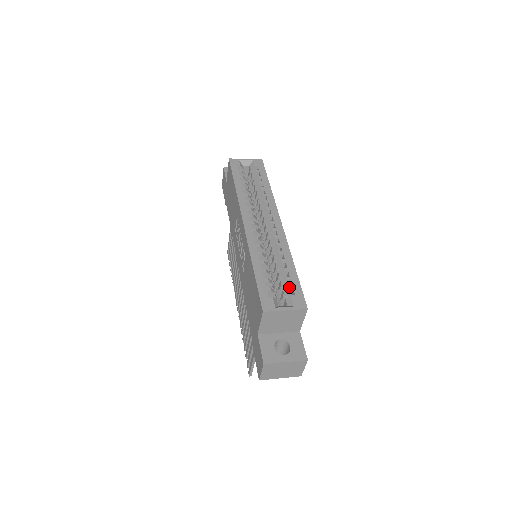
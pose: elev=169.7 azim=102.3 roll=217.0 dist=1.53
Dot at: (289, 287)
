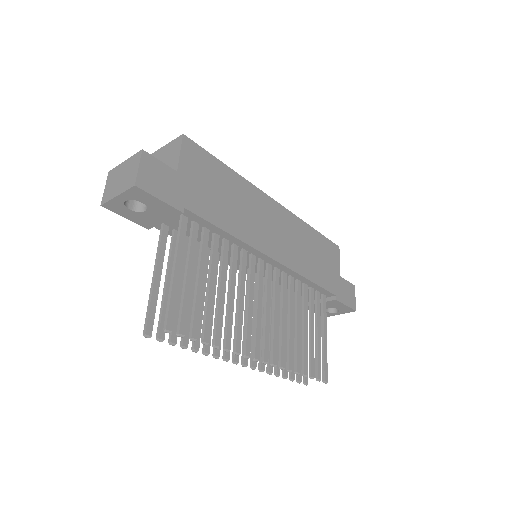
Dot at: occluded
